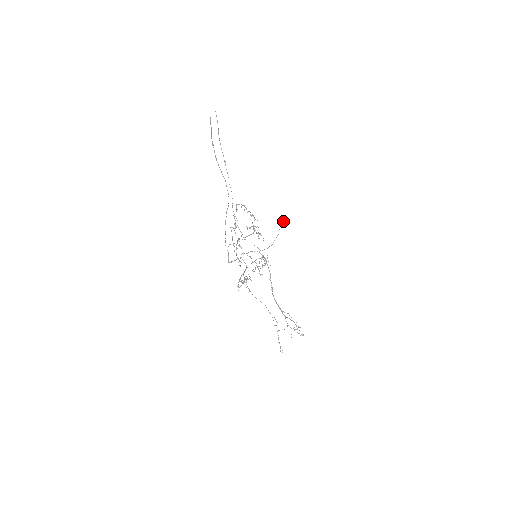
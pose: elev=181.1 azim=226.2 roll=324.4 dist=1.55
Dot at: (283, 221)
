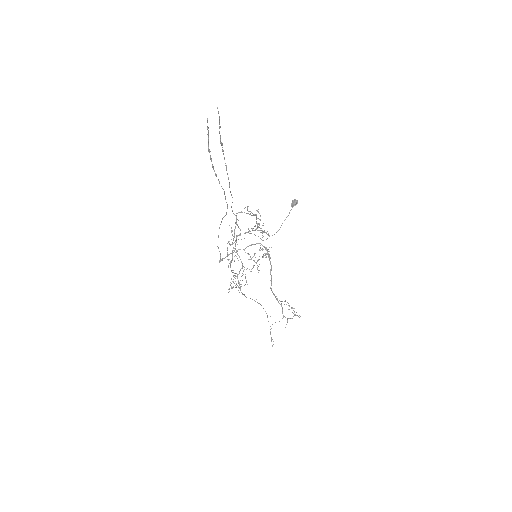
Dot at: (297, 202)
